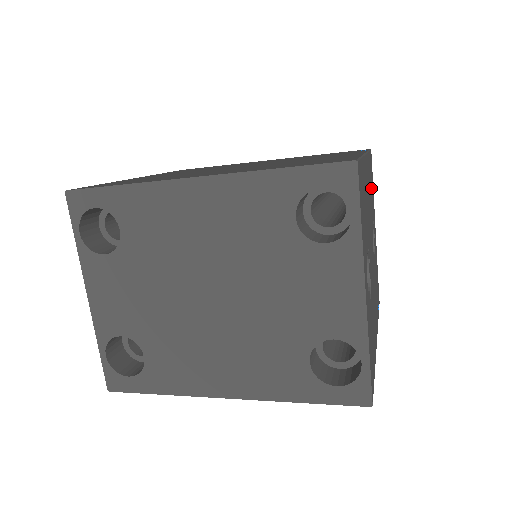
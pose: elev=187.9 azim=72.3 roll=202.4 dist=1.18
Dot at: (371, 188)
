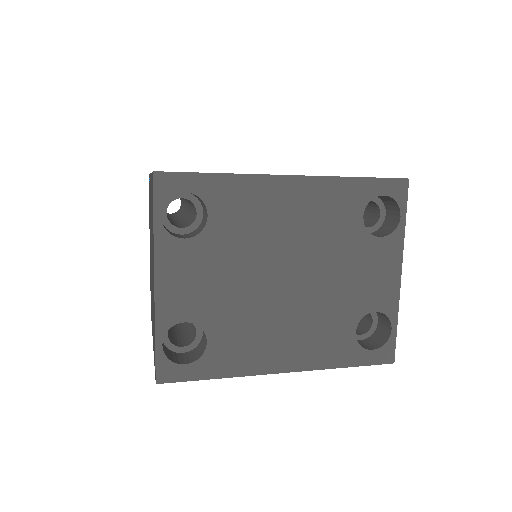
Dot at: occluded
